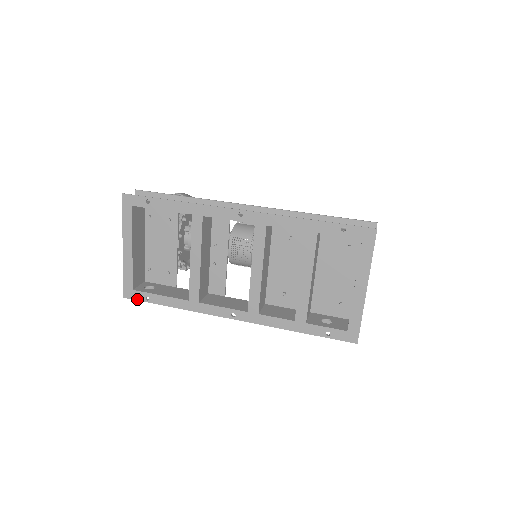
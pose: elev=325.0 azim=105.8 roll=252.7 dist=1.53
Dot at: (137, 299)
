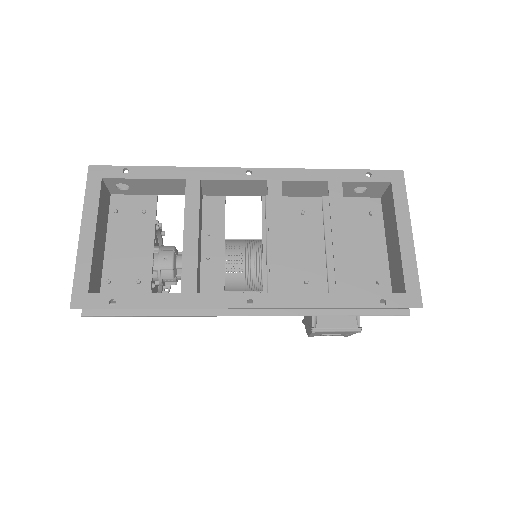
Dot at: (94, 306)
